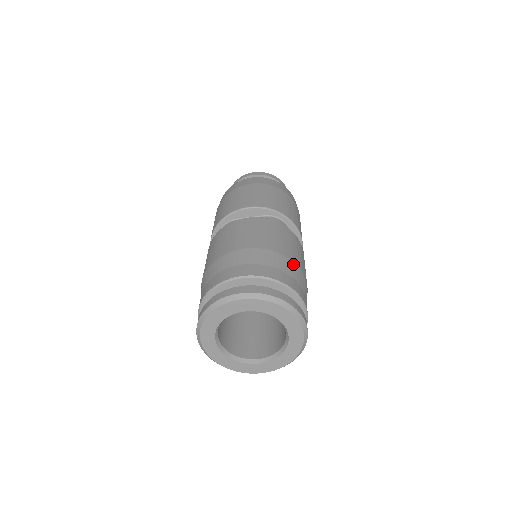
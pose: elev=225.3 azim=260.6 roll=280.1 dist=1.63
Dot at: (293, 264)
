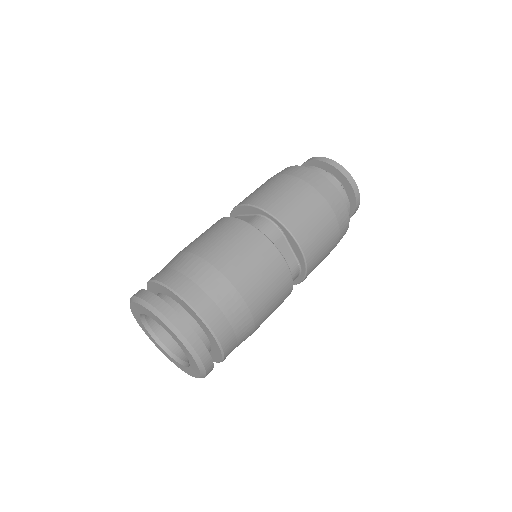
Dot at: (219, 275)
